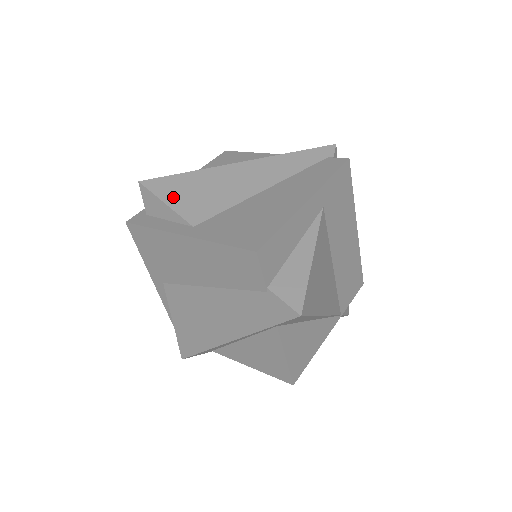
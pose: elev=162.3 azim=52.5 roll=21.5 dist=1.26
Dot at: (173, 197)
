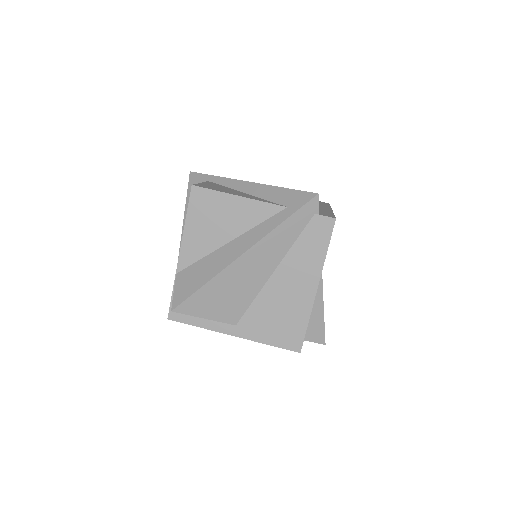
Dot at: (207, 311)
